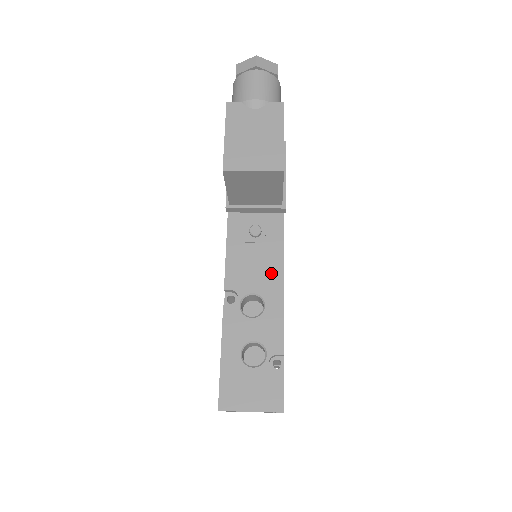
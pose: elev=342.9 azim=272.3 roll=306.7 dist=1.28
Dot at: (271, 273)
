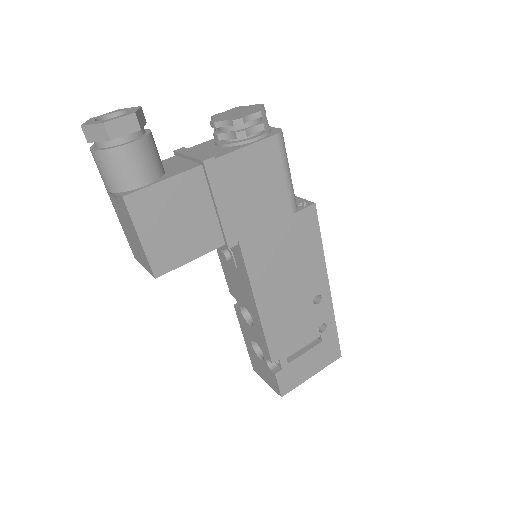
Dot at: (248, 297)
